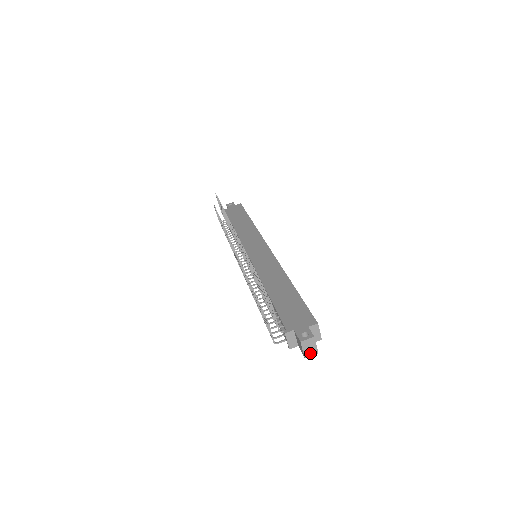
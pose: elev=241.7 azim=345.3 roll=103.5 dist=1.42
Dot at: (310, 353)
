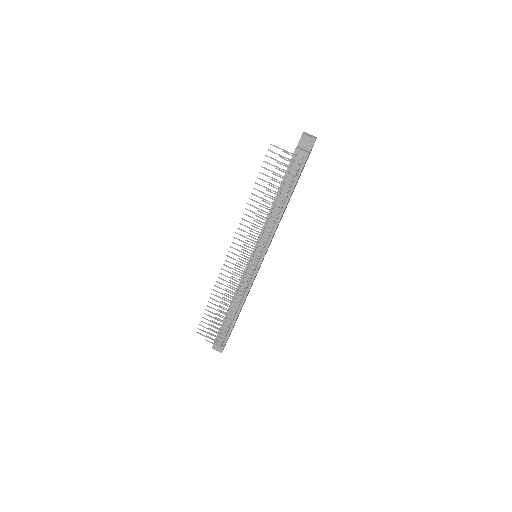
Dot at: (314, 137)
